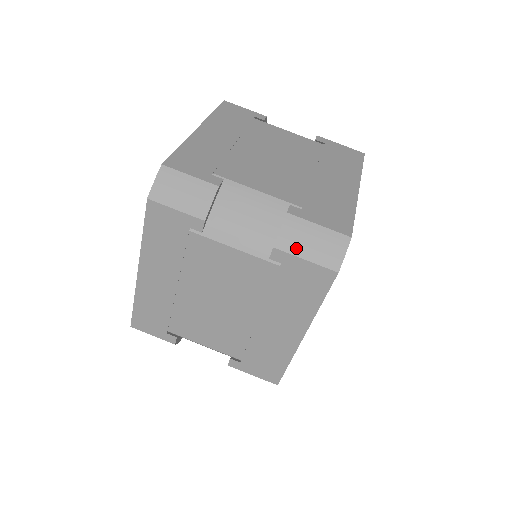
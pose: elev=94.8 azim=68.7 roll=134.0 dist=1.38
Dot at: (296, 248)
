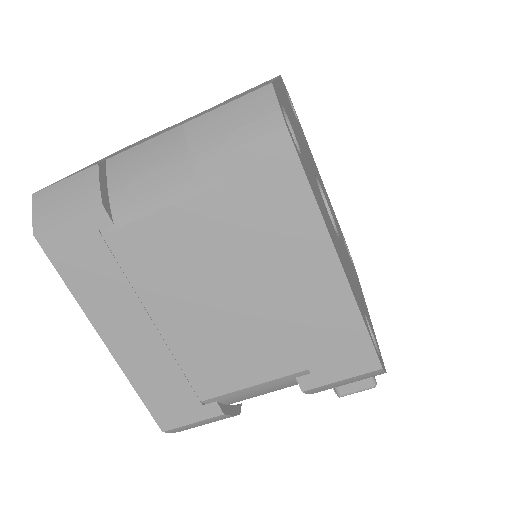
Dot at: (217, 145)
